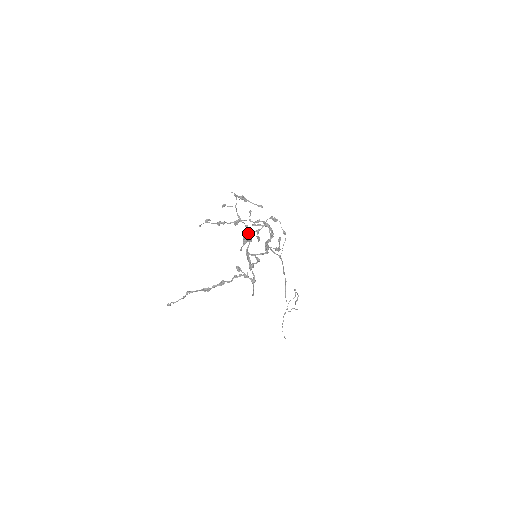
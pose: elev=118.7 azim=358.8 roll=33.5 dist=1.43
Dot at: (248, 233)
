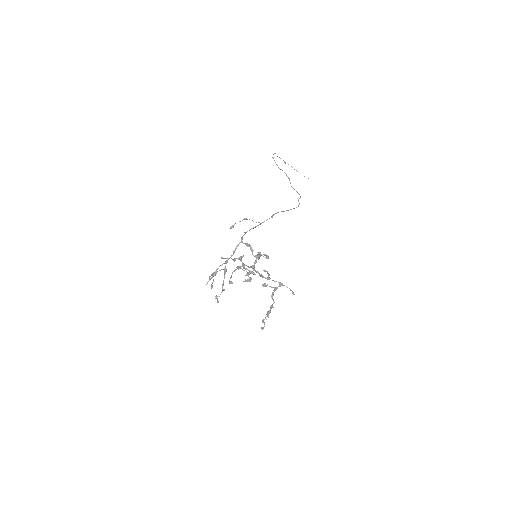
Dot at: (239, 267)
